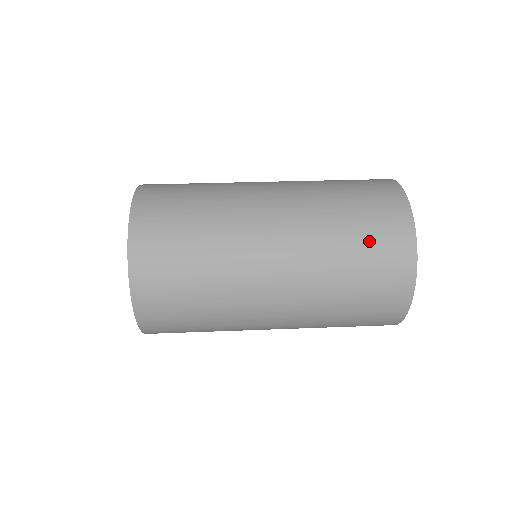
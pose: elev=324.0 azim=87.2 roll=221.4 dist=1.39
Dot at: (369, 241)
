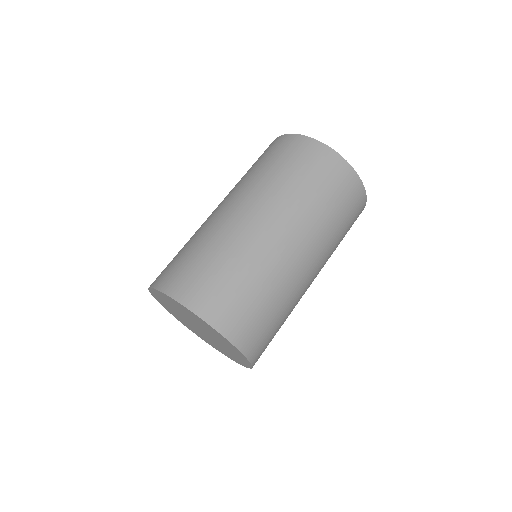
Dot at: (349, 225)
